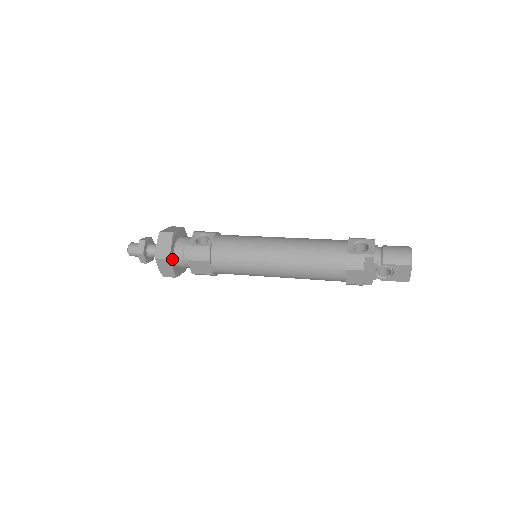
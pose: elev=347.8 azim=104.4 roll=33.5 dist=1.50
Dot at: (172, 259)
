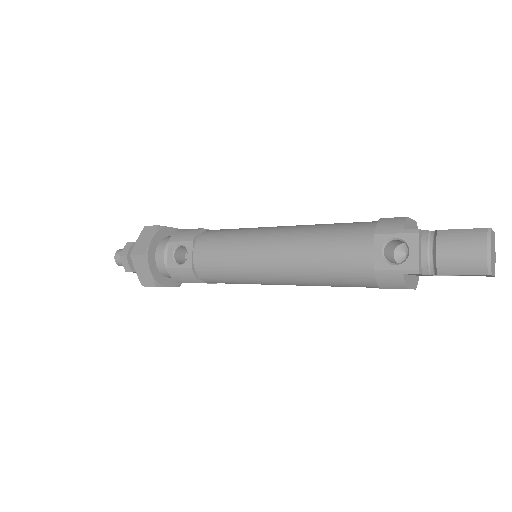
Dot at: (161, 280)
